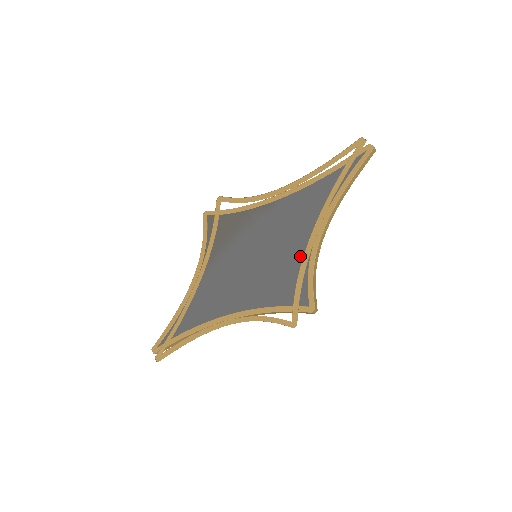
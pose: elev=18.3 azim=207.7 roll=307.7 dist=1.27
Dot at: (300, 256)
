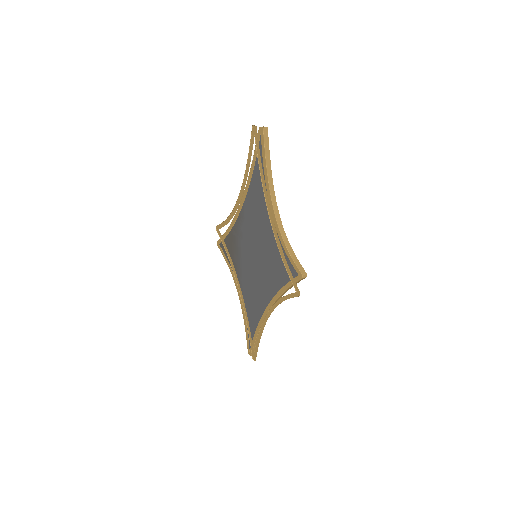
Dot at: (274, 241)
